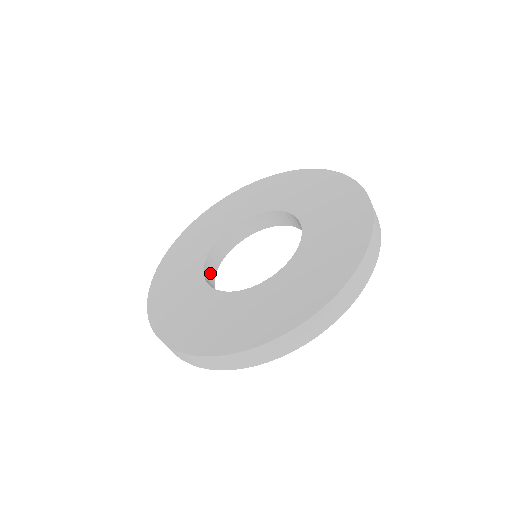
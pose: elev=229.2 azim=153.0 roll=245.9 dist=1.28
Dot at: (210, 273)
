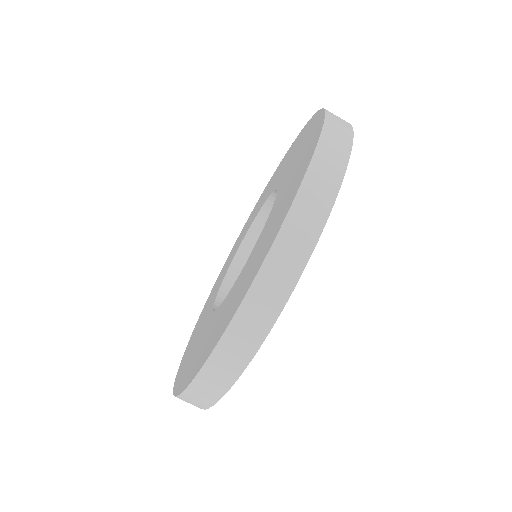
Dot at: occluded
